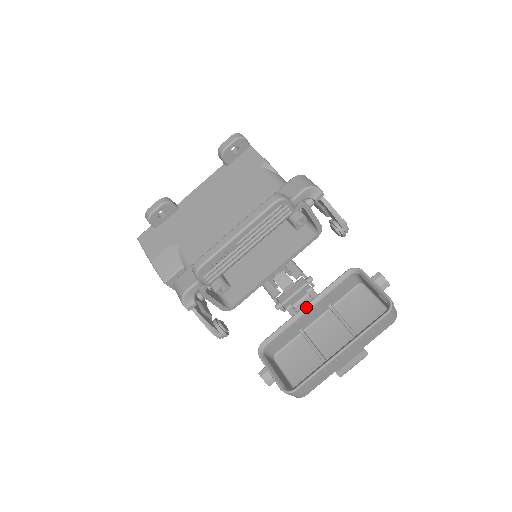
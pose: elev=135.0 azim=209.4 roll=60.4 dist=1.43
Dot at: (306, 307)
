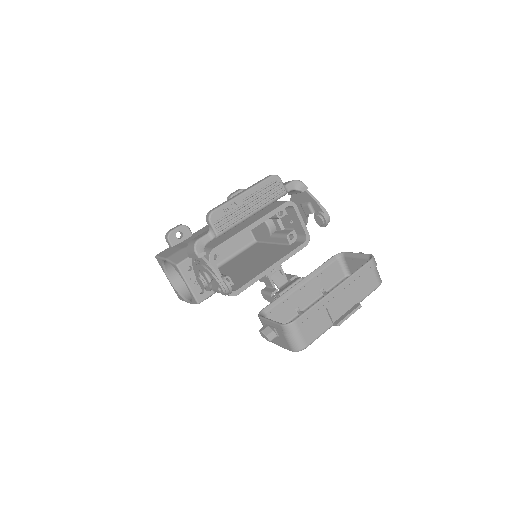
Dot at: (301, 281)
